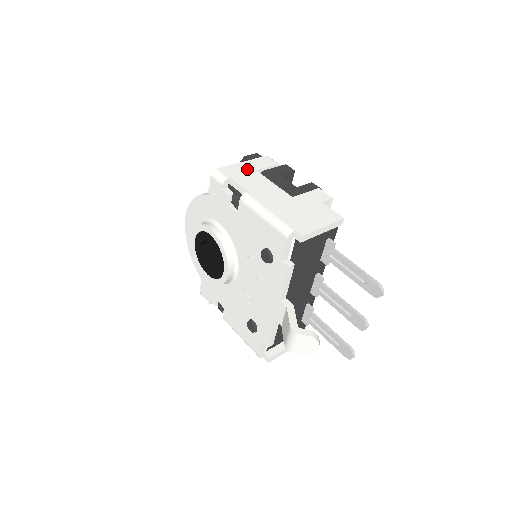
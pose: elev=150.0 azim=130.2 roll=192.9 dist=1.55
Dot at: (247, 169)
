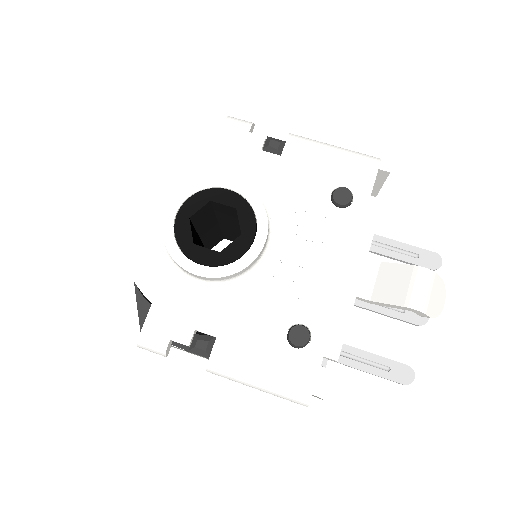
Dot at: occluded
